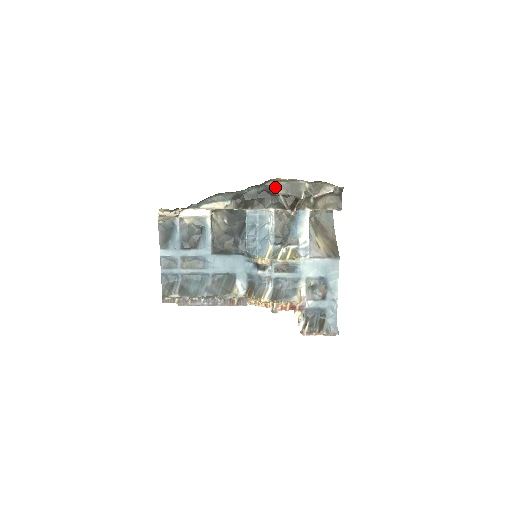
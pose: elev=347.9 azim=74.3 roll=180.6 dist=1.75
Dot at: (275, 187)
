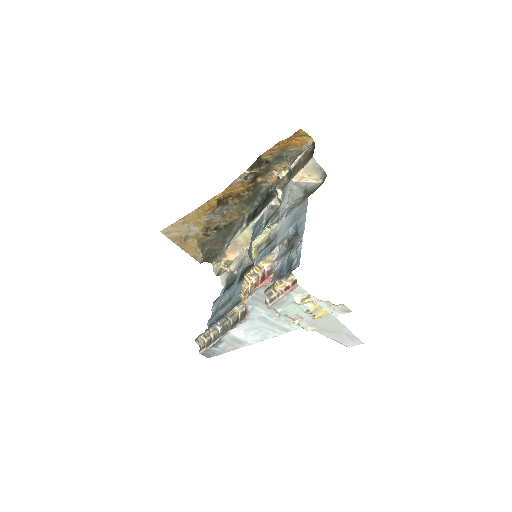
Dot at: occluded
